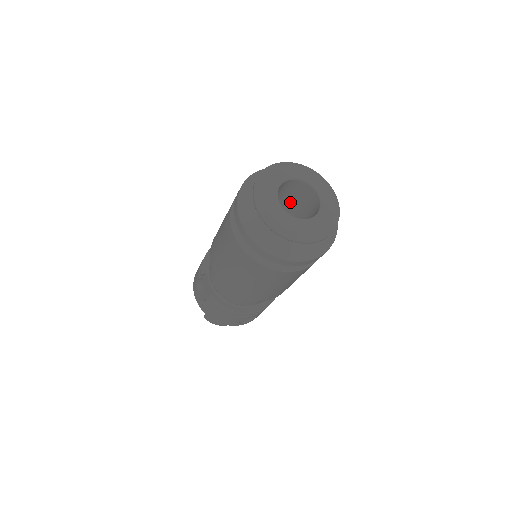
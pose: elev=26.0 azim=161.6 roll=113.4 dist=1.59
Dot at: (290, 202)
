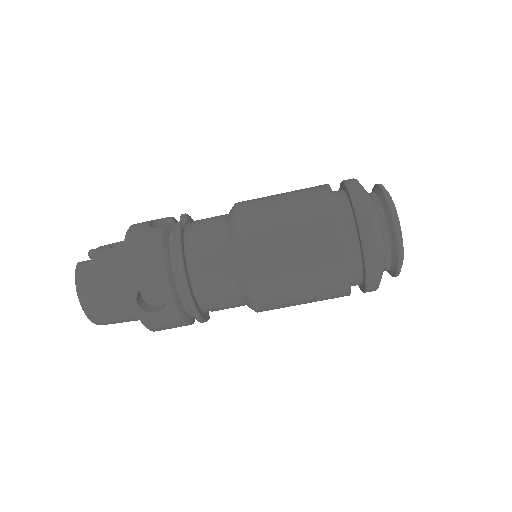
Dot at: occluded
